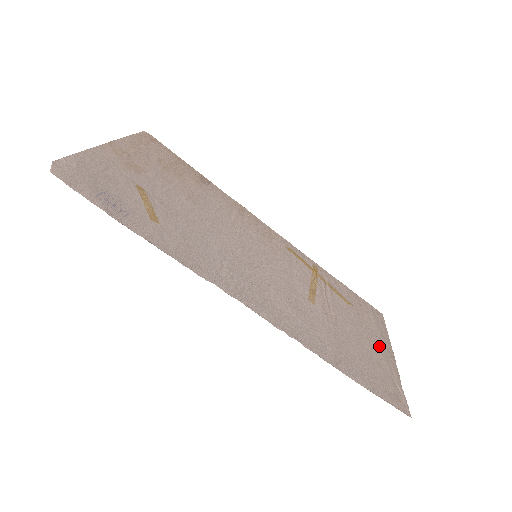
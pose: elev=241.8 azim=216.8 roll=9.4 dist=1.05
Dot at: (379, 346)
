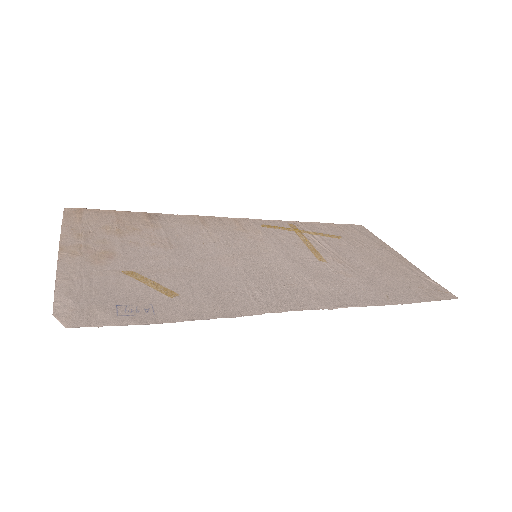
Dot at: (388, 257)
